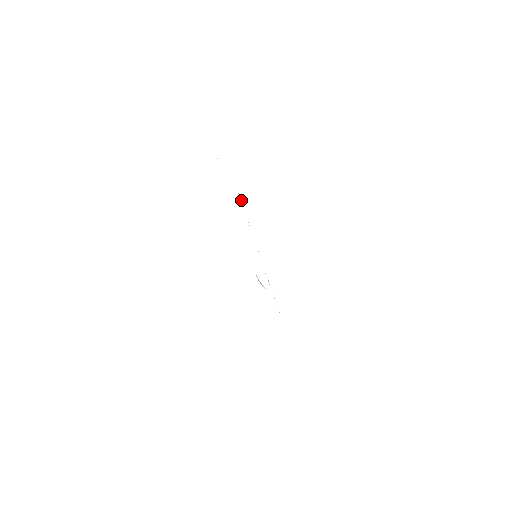
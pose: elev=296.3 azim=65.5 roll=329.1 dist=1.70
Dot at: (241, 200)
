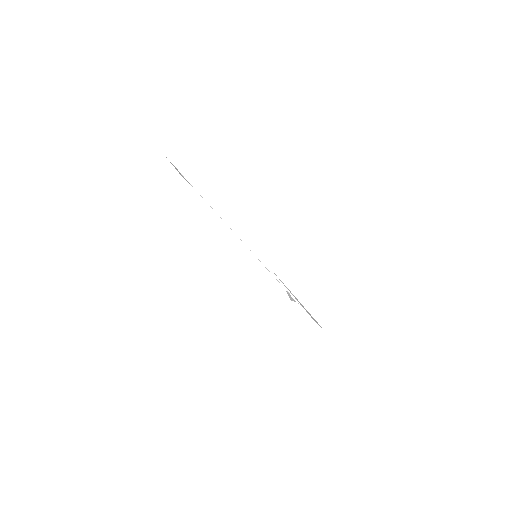
Dot at: (186, 178)
